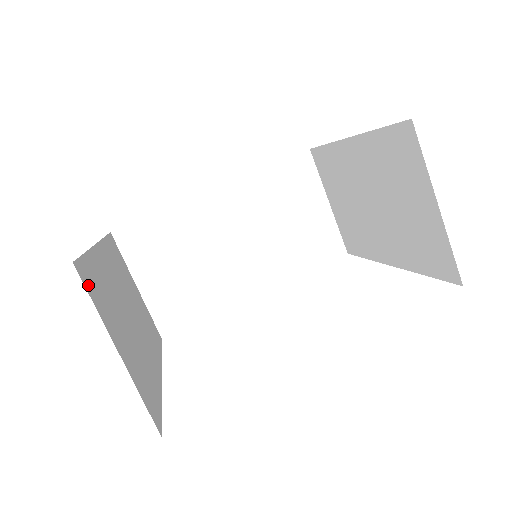
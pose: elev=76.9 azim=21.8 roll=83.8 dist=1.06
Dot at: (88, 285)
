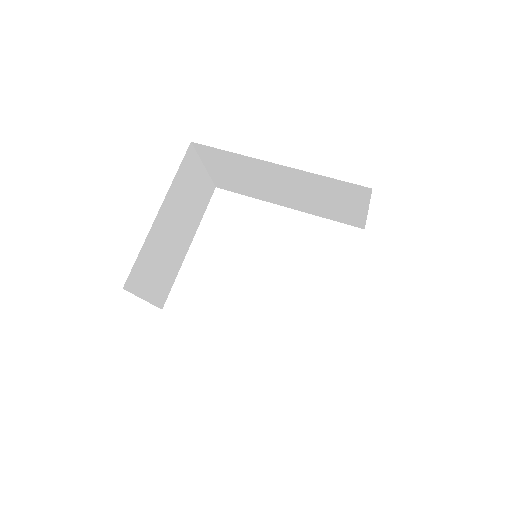
Dot at: (132, 285)
